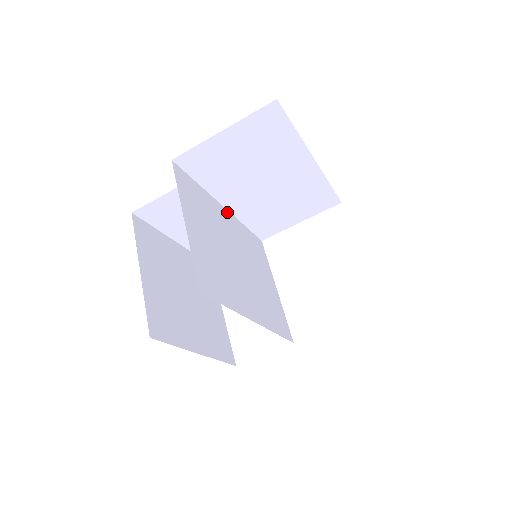
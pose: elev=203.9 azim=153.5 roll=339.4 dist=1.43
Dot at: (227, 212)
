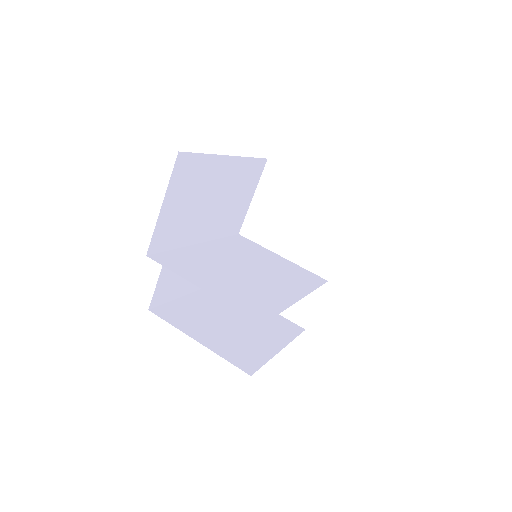
Dot at: (205, 244)
